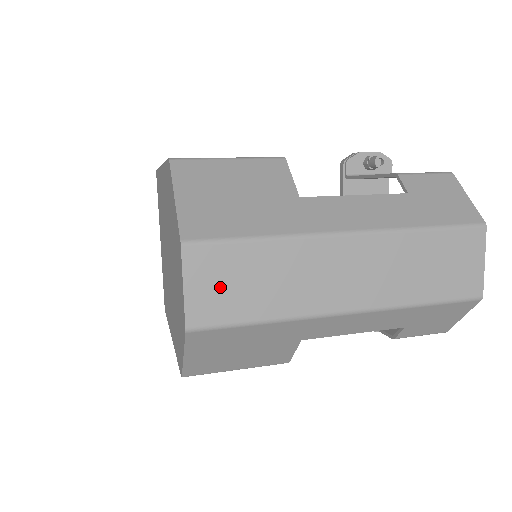
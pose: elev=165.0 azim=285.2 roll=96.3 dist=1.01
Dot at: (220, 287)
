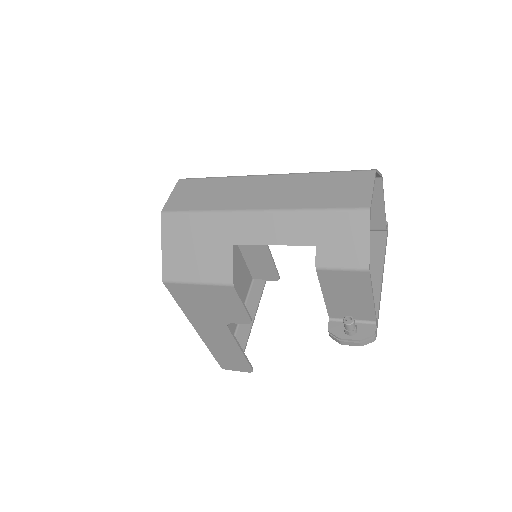
Dot at: (188, 195)
